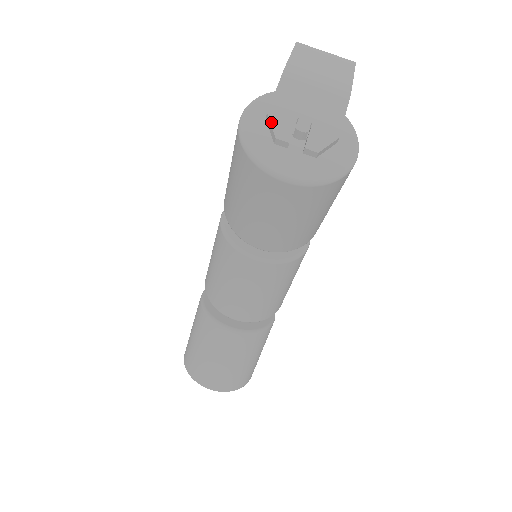
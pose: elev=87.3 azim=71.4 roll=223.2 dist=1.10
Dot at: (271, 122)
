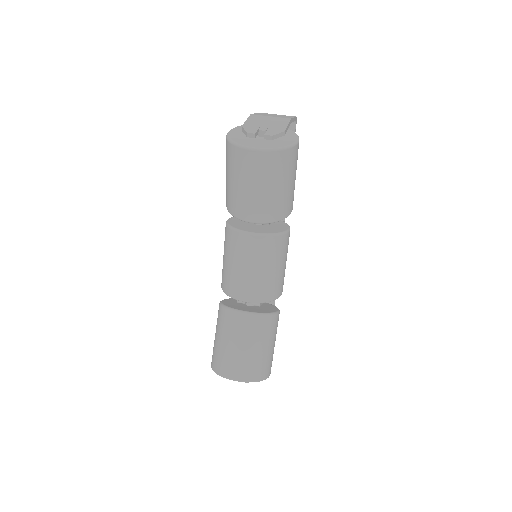
Dot at: (244, 129)
